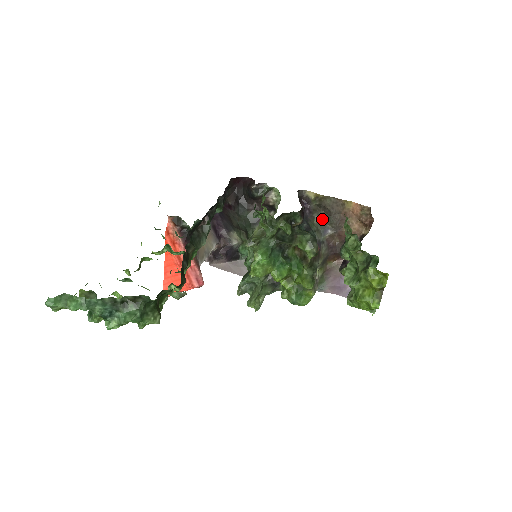
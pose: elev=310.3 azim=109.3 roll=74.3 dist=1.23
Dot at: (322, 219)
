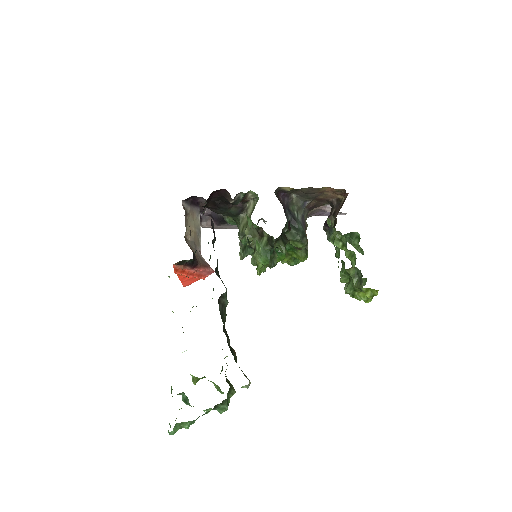
Dot at: (299, 196)
